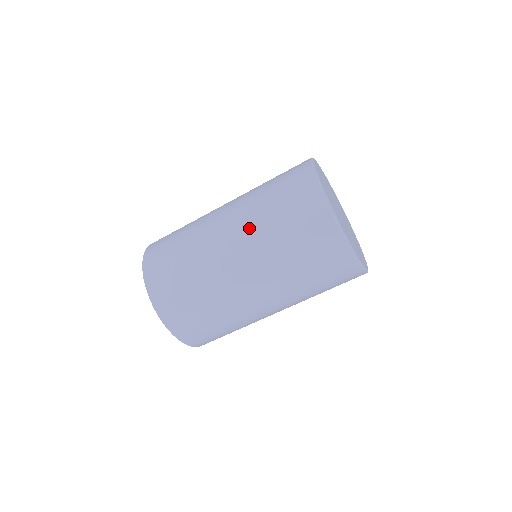
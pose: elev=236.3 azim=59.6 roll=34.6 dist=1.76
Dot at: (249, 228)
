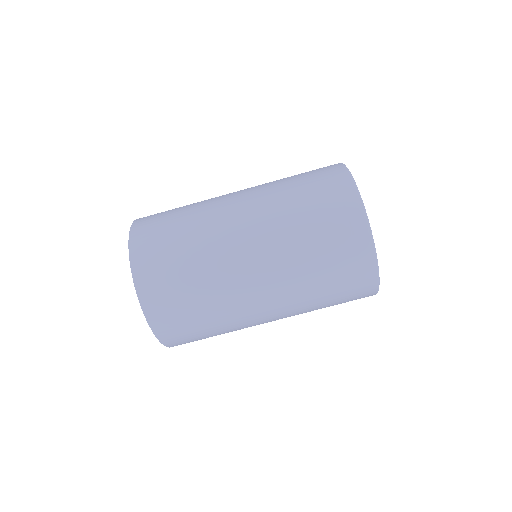
Dot at: occluded
